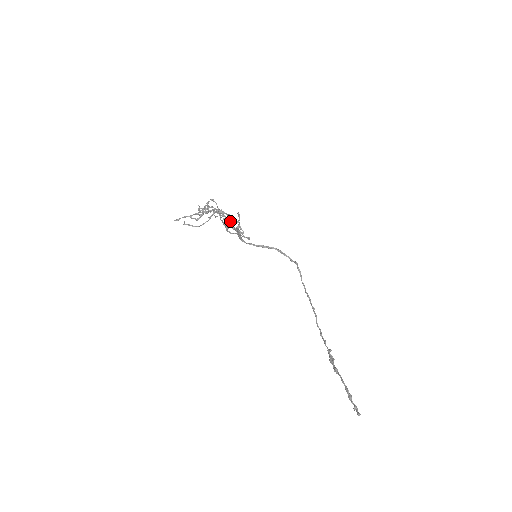
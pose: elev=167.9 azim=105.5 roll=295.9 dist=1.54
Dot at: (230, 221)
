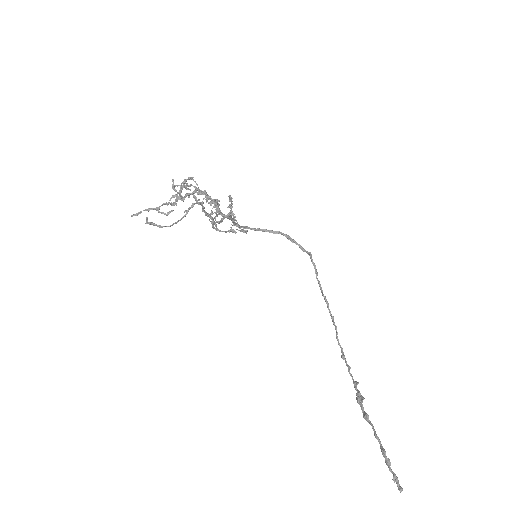
Dot at: (218, 209)
